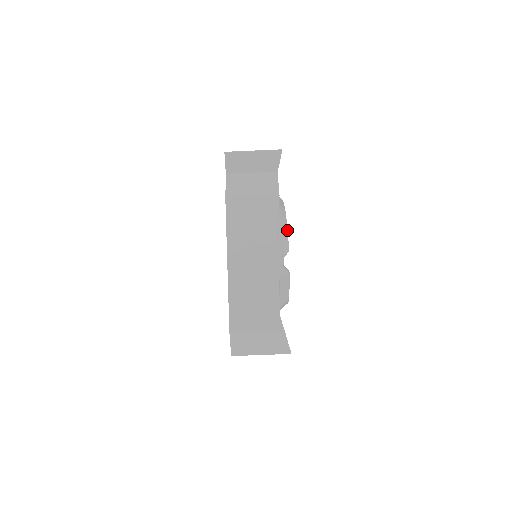
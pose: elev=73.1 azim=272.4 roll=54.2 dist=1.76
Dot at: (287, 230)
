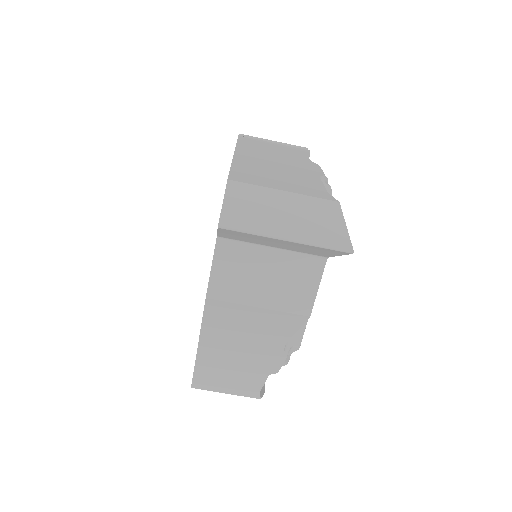
Dot at: occluded
